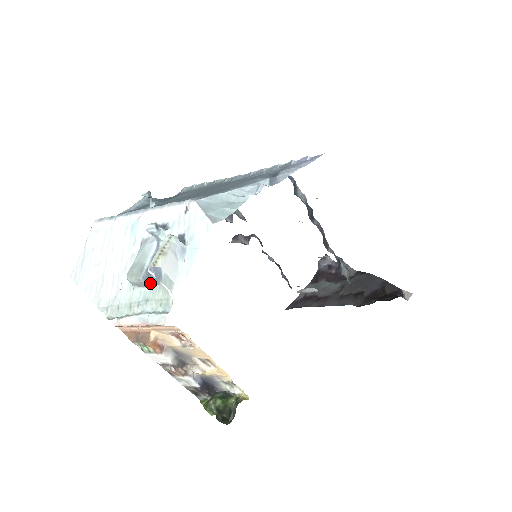
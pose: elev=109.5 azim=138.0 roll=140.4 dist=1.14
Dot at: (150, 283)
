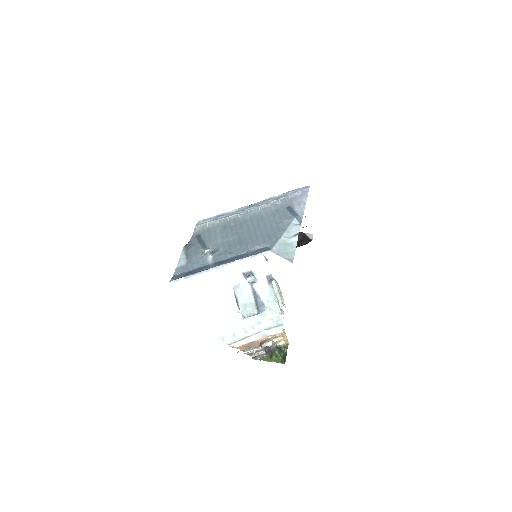
Dot at: (259, 312)
